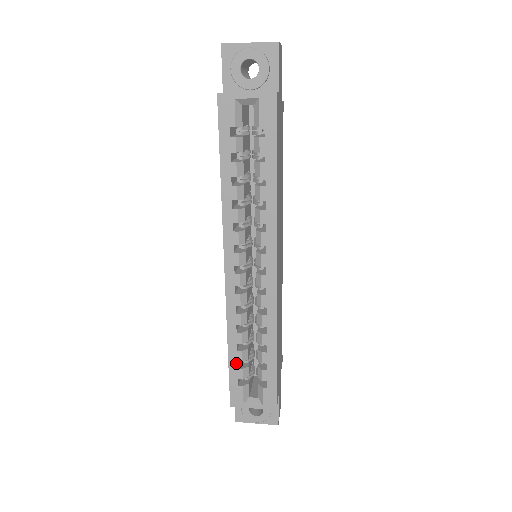
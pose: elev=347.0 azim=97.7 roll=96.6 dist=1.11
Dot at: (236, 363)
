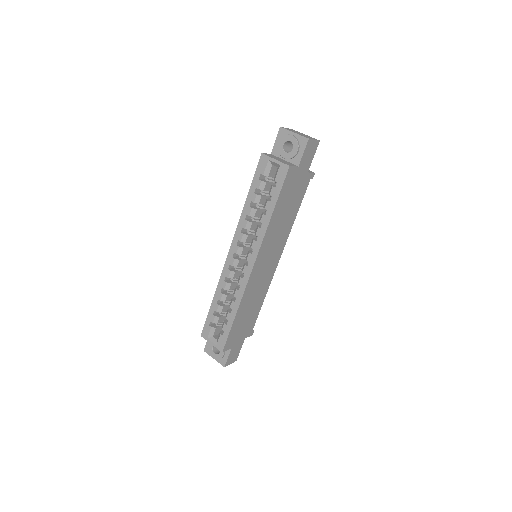
Dot at: (213, 311)
